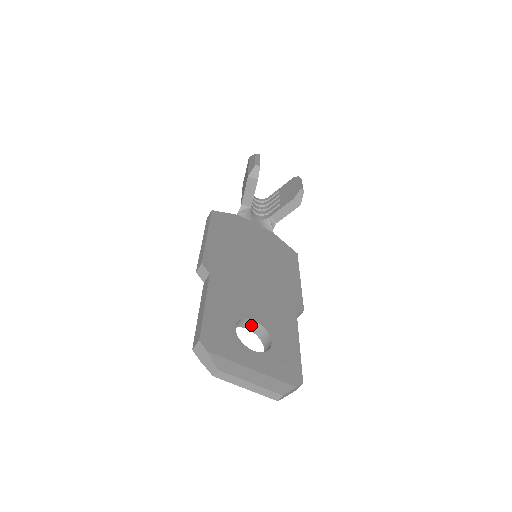
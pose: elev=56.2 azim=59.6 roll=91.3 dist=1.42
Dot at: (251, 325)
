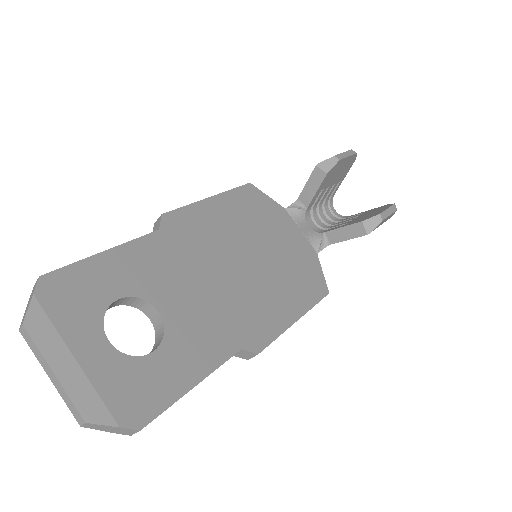
Dot at: (155, 317)
